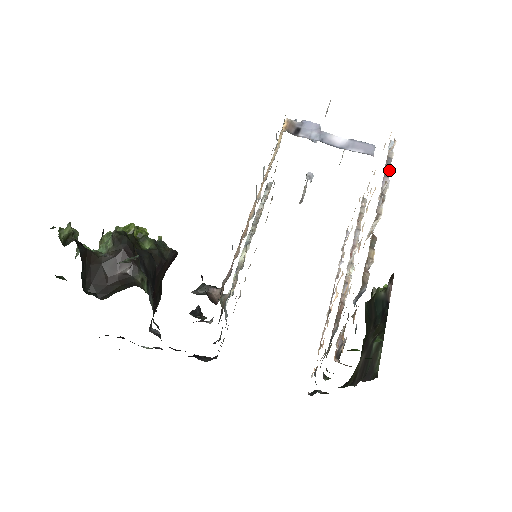
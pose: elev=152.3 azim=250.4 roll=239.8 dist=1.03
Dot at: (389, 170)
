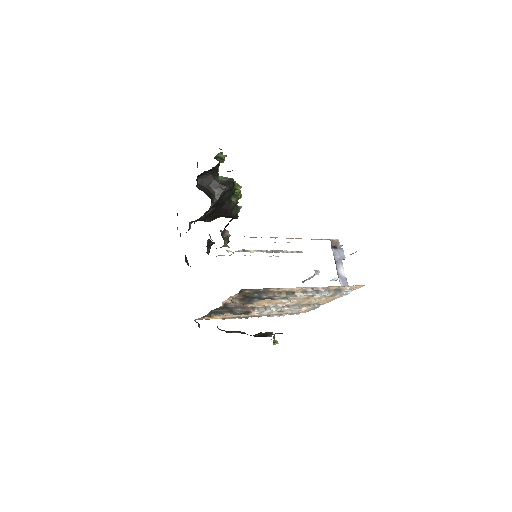
Dot at: (334, 293)
